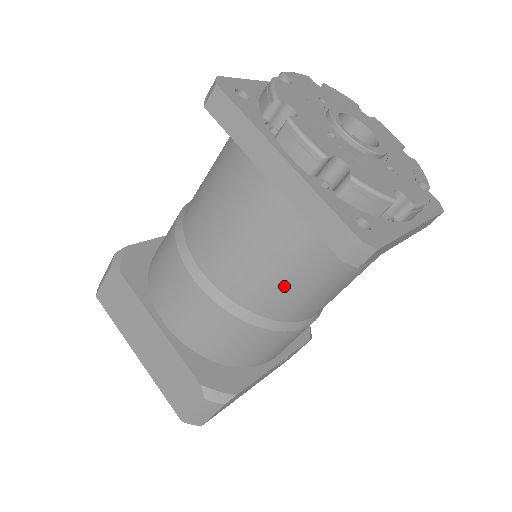
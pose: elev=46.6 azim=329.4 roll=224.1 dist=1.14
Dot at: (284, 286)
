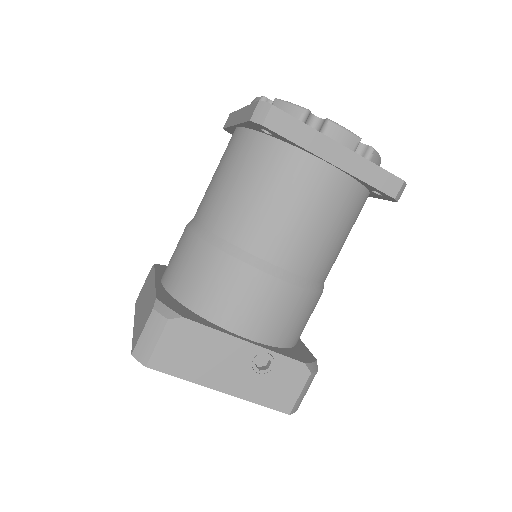
Dot at: (237, 198)
